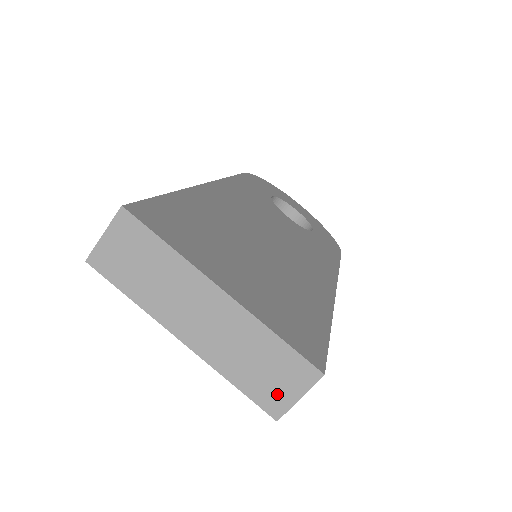
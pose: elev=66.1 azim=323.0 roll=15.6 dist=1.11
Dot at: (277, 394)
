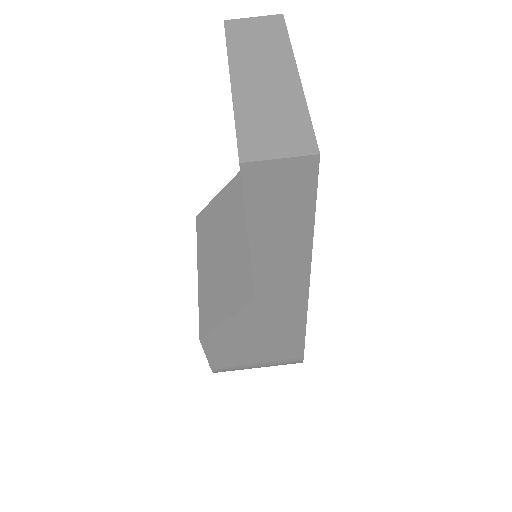
Dot at: (264, 146)
